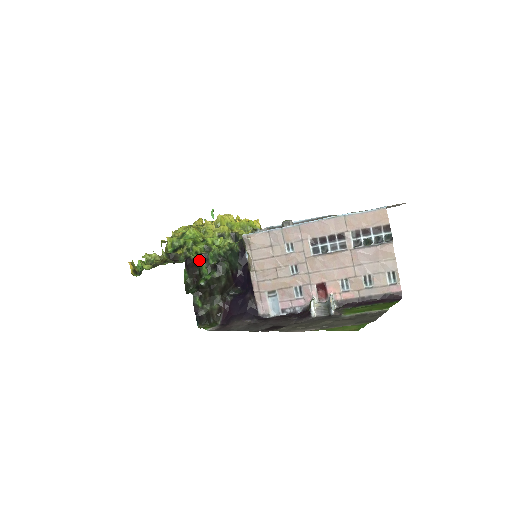
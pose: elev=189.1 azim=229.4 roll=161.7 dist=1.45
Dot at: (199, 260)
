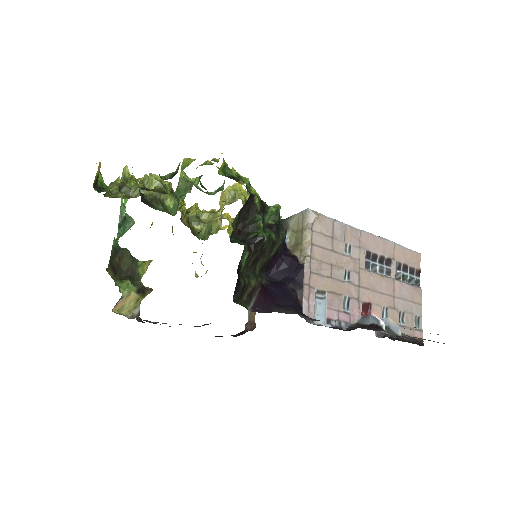
Dot at: (259, 207)
